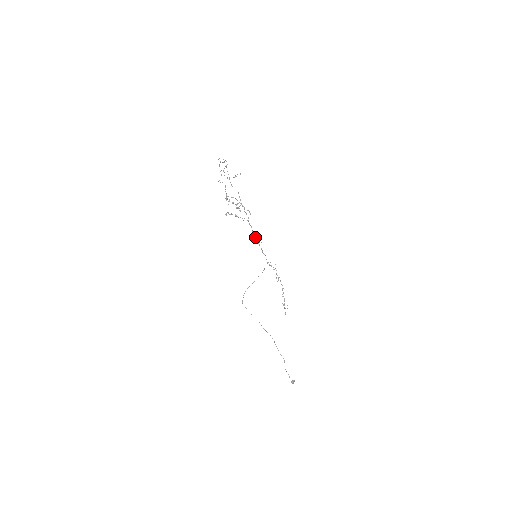
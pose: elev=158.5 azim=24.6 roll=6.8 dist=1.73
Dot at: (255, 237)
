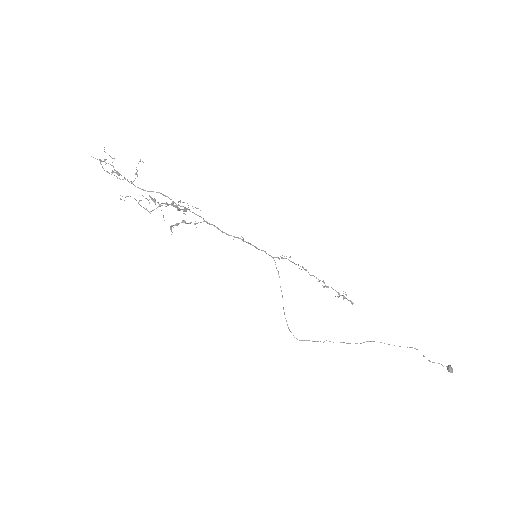
Dot at: occluded
